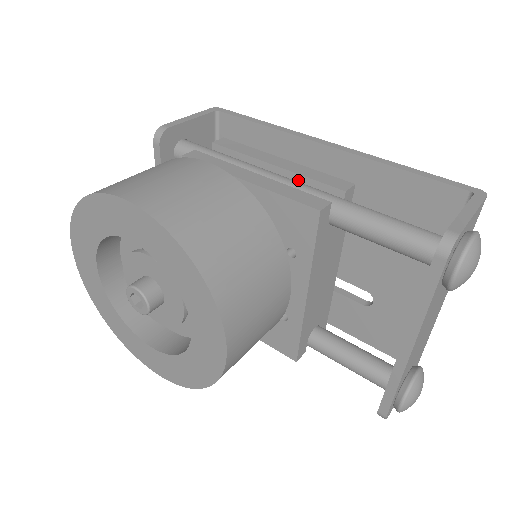
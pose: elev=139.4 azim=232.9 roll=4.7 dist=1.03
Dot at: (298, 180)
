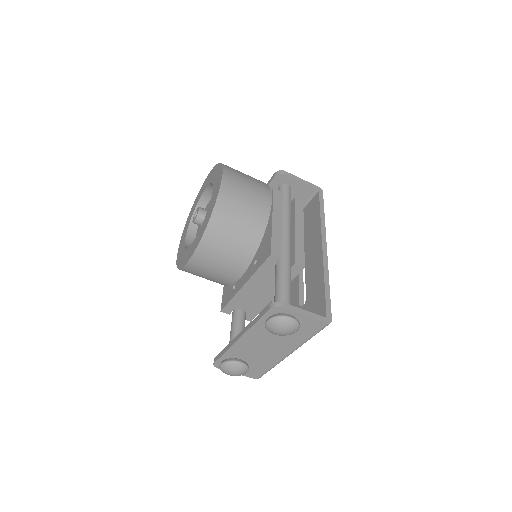
Dot at: (293, 243)
